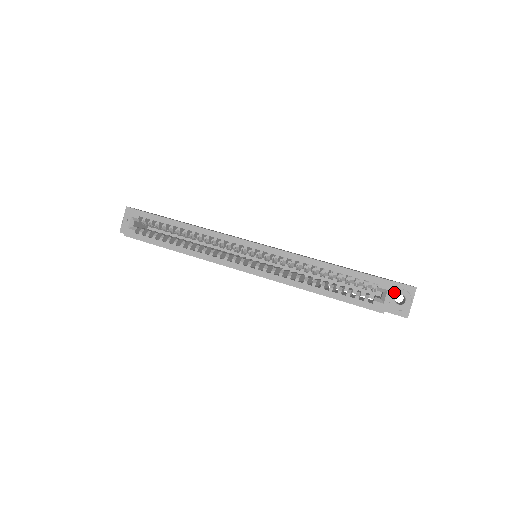
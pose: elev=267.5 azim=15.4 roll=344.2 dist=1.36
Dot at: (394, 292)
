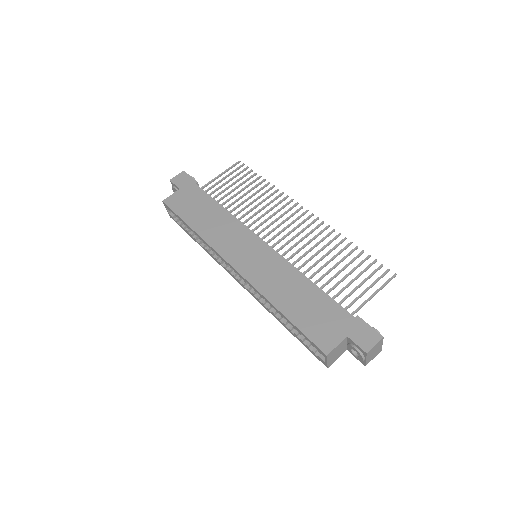
Dot at: (349, 346)
